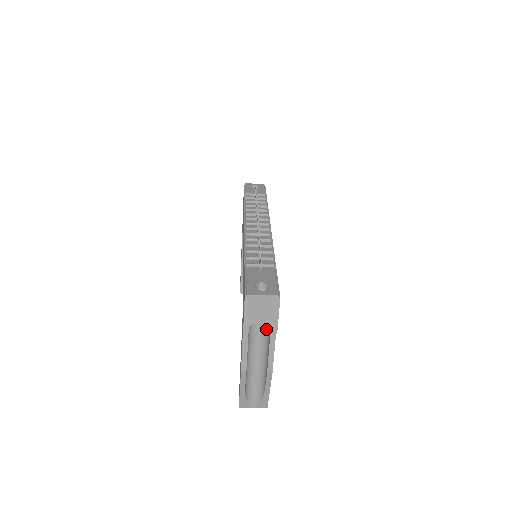
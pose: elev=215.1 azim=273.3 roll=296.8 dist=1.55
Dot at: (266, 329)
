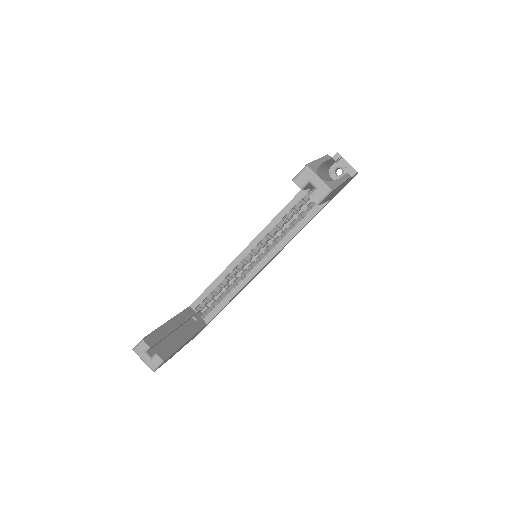
Dot at: occluded
